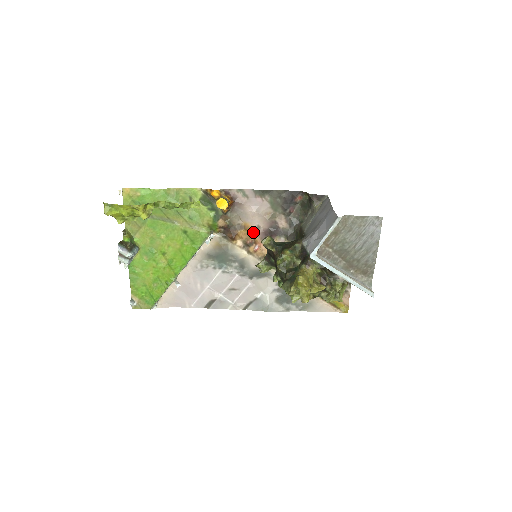
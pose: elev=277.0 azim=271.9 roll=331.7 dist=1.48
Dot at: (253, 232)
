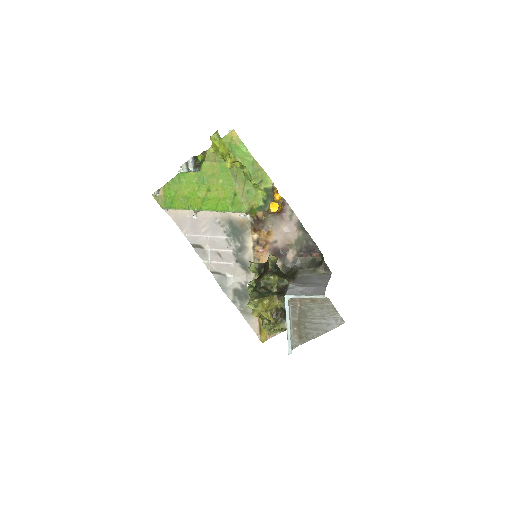
Dot at: (270, 240)
